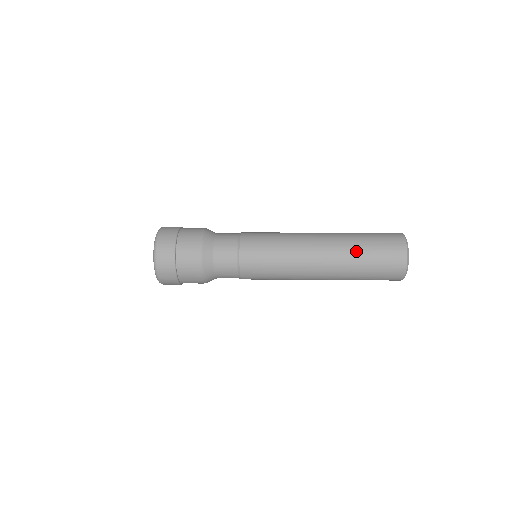
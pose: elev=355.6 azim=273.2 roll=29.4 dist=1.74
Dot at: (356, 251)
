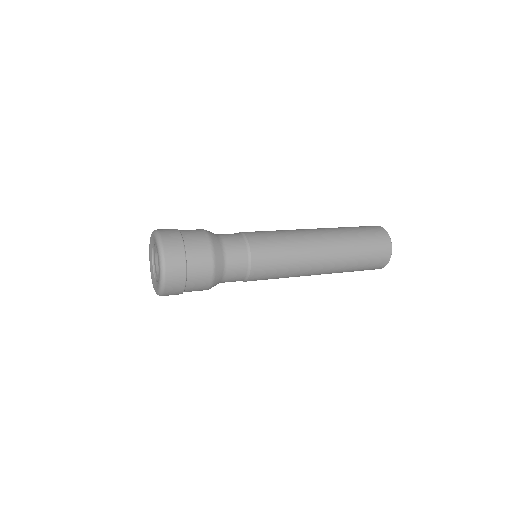
Dot at: (353, 257)
